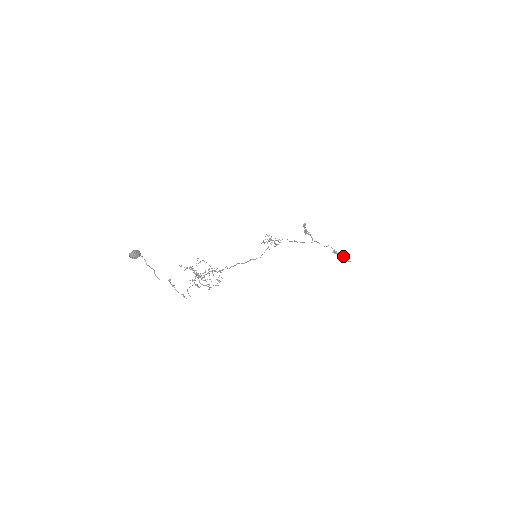
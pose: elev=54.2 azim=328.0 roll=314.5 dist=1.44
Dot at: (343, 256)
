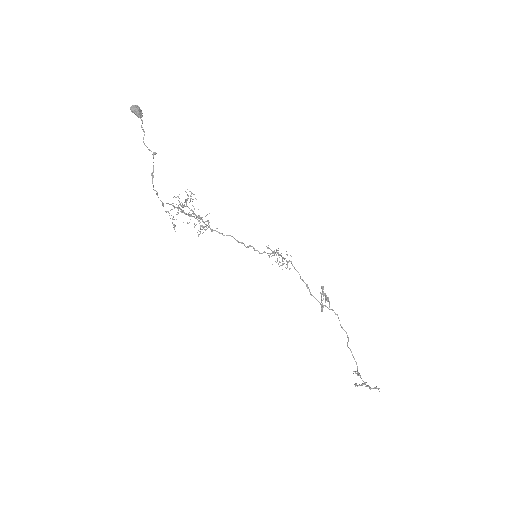
Dot at: (369, 386)
